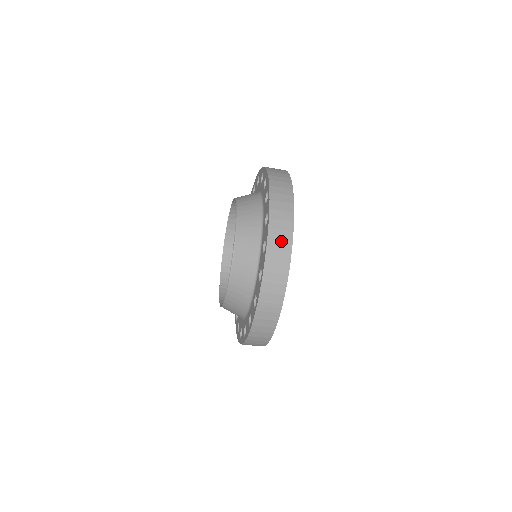
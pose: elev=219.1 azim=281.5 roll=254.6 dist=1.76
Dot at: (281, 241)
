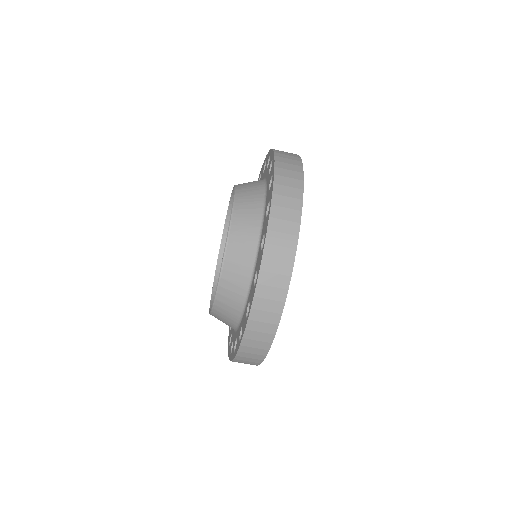
Dot at: (290, 170)
